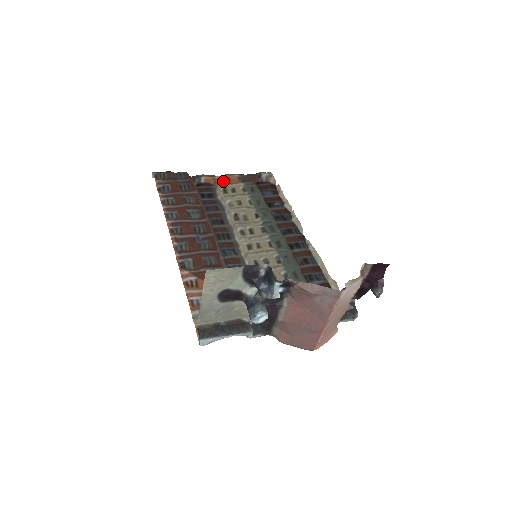
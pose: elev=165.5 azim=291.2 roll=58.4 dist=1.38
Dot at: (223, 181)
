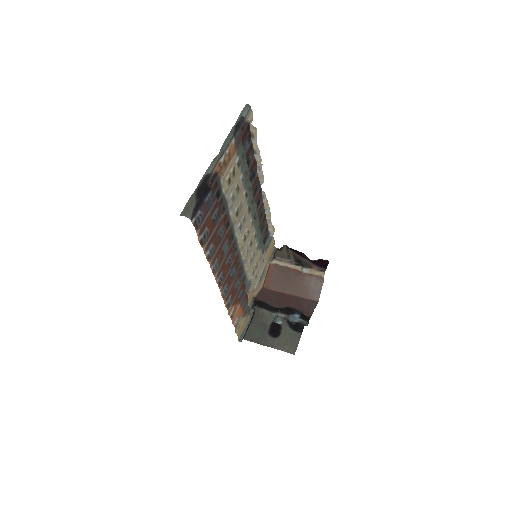
Dot at: (227, 164)
